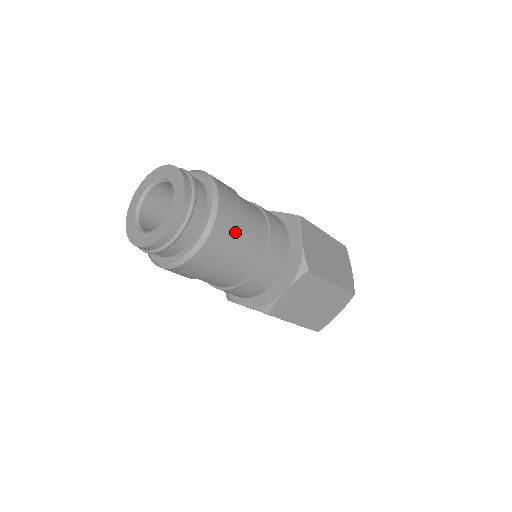
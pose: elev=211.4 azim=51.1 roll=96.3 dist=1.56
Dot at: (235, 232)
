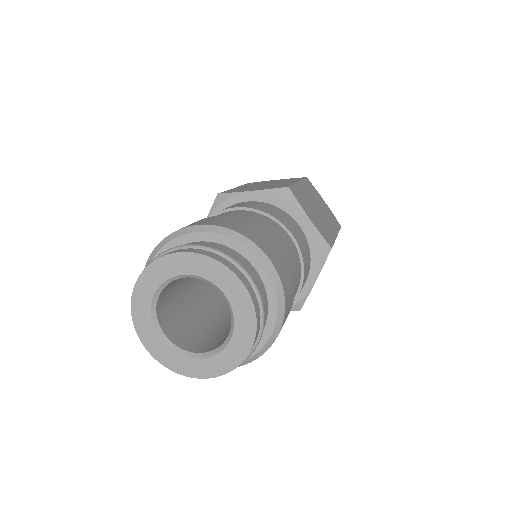
Dot at: (291, 280)
